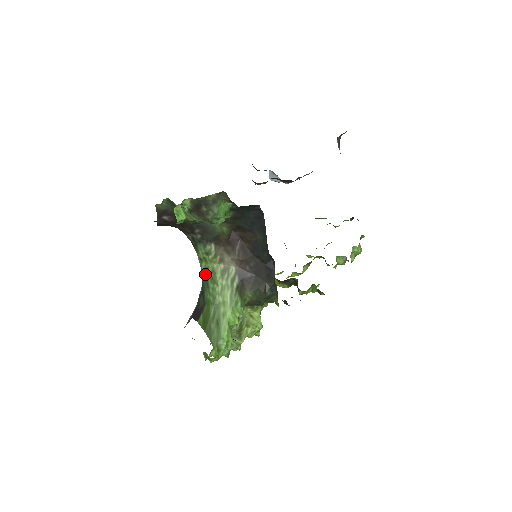
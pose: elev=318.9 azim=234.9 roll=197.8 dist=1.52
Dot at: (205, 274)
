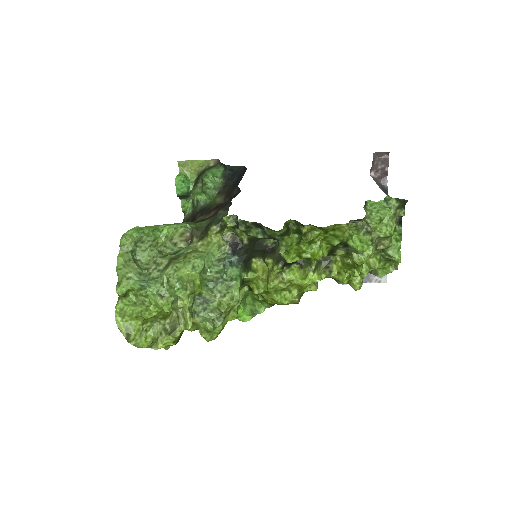
Dot at: occluded
